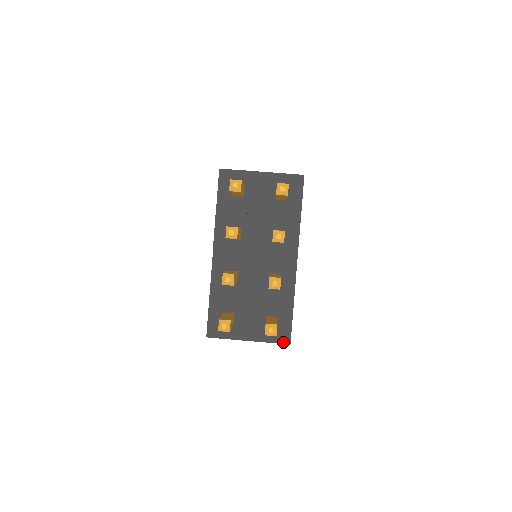
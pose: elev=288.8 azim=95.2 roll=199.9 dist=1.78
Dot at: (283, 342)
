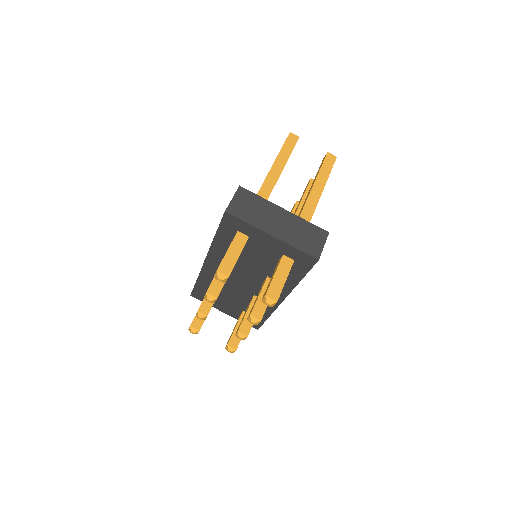
Dot at: (252, 326)
